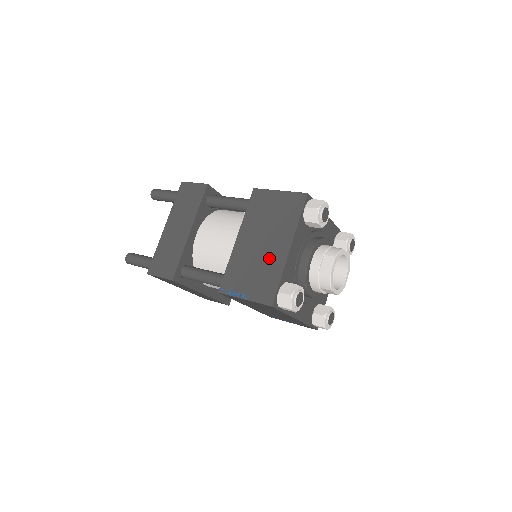
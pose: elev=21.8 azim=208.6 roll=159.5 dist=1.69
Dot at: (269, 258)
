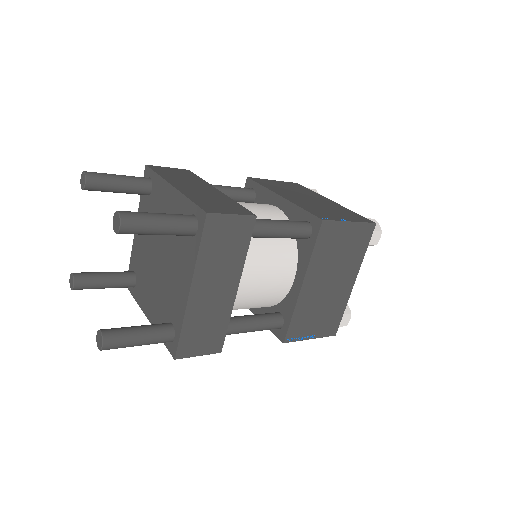
Dot at: (328, 204)
